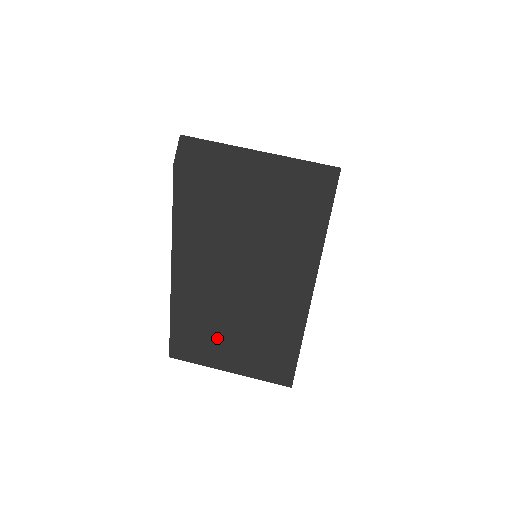
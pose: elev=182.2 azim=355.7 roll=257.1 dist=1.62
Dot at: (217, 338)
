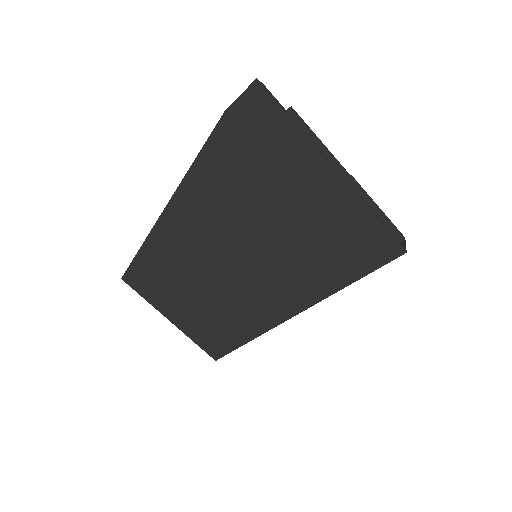
Dot at: (174, 294)
